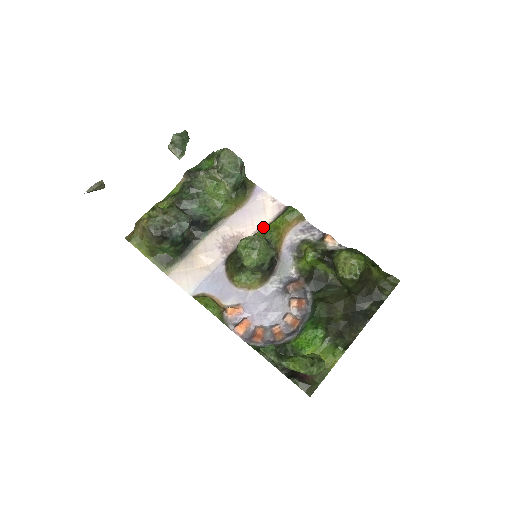
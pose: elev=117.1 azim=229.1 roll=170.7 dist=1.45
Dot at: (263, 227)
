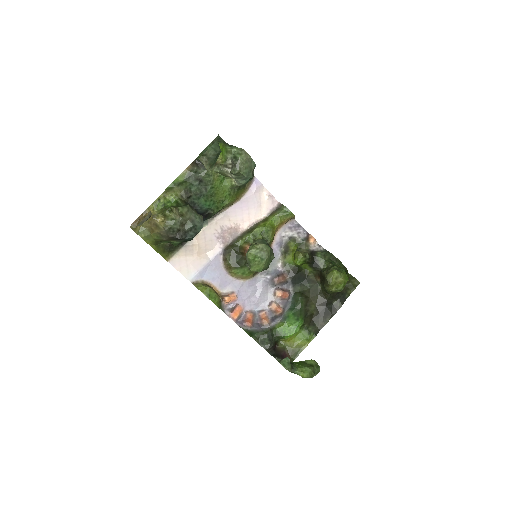
Dot at: (258, 221)
